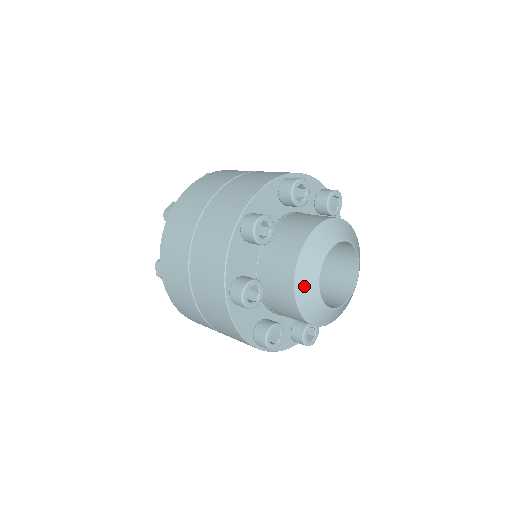
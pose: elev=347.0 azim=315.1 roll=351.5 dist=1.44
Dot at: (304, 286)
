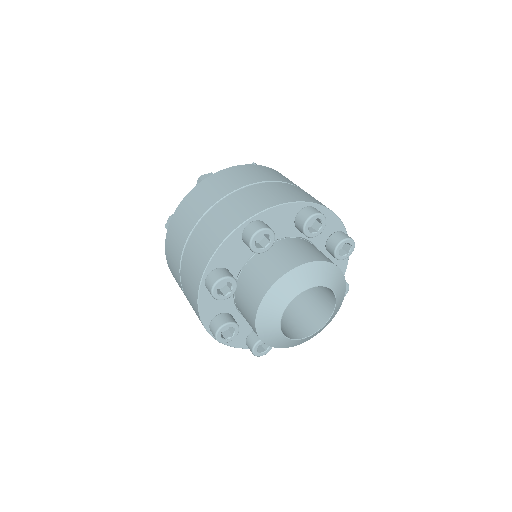
Dot at: (267, 334)
